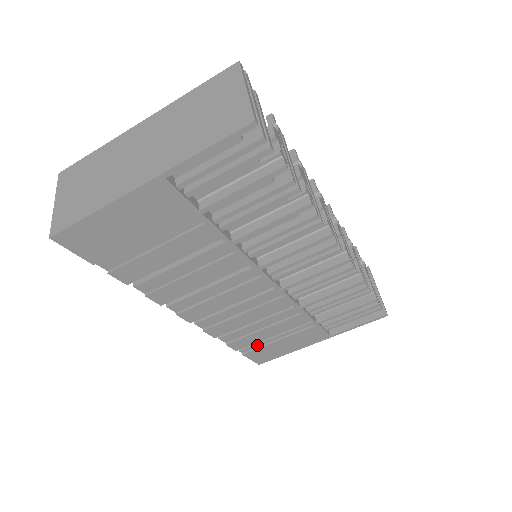
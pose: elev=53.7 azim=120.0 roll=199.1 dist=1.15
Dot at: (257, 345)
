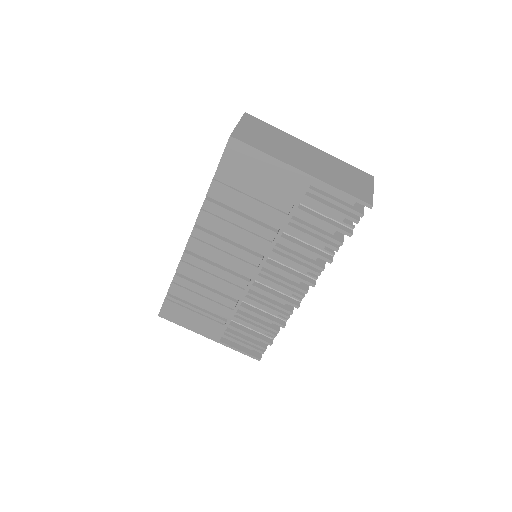
Dot at: (181, 302)
